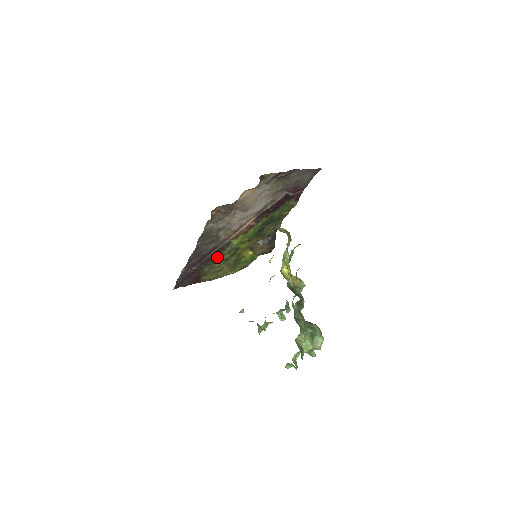
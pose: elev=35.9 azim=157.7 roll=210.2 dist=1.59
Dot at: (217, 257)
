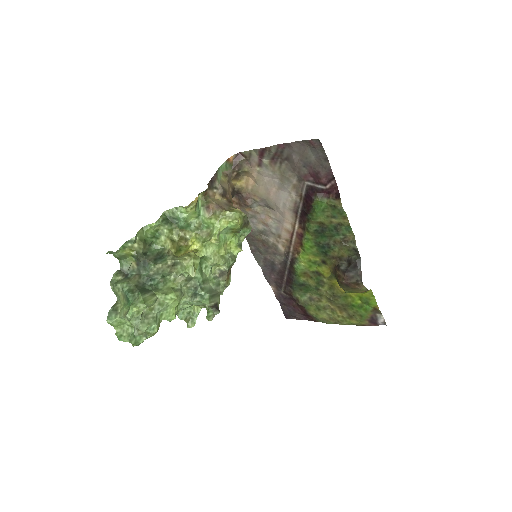
Dot at: (295, 278)
